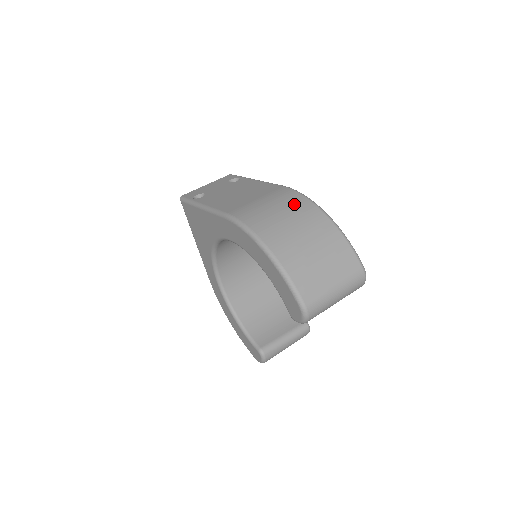
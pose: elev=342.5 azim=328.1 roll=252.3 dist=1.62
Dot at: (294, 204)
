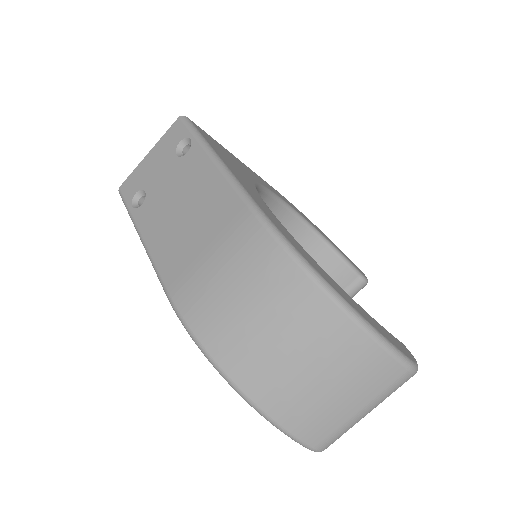
Dot at: (267, 276)
